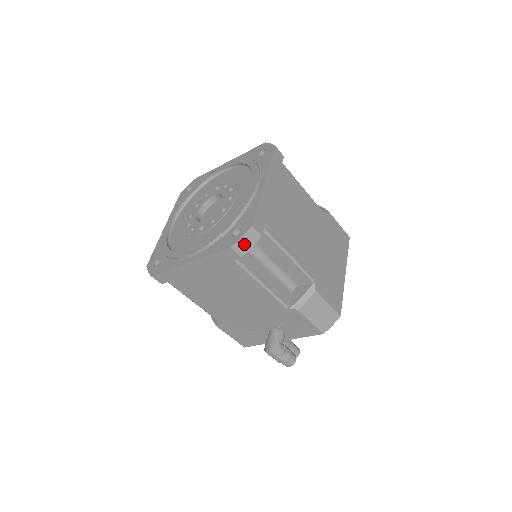
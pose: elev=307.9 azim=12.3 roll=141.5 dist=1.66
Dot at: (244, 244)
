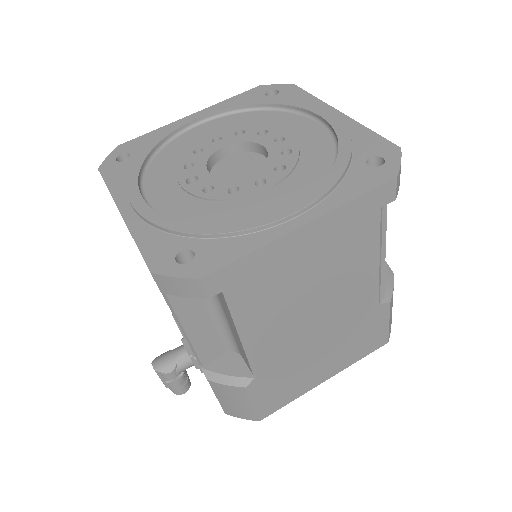
Dot at: (173, 285)
